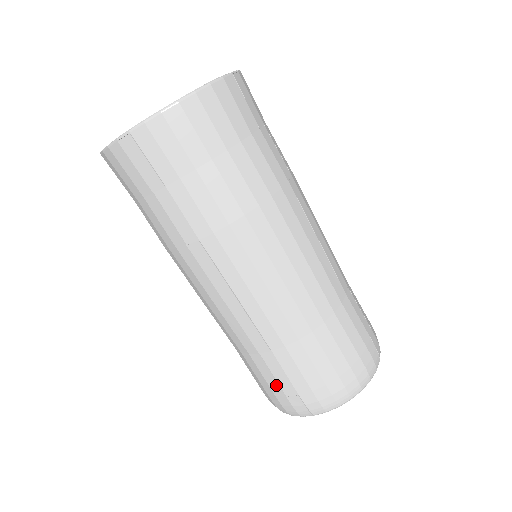
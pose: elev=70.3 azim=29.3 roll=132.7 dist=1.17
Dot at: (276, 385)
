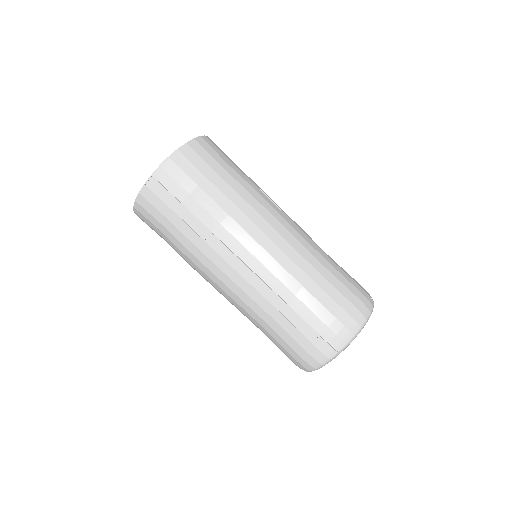
Dot at: (300, 336)
